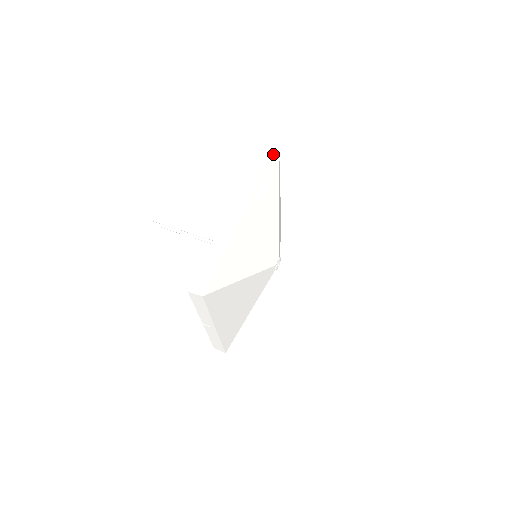
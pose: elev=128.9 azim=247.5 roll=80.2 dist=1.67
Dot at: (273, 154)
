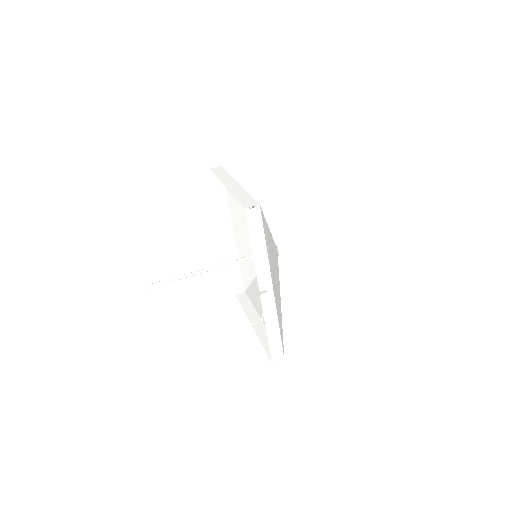
Dot at: (261, 220)
